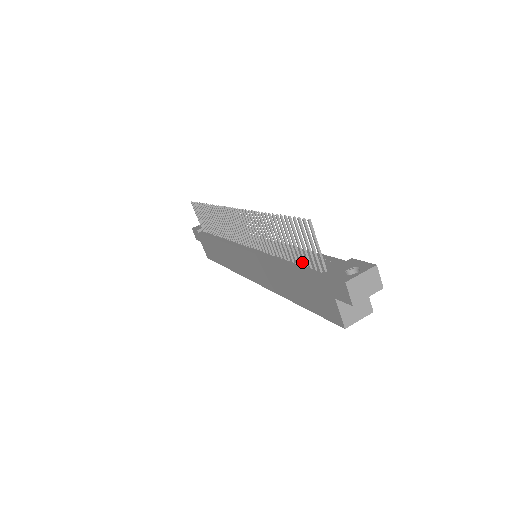
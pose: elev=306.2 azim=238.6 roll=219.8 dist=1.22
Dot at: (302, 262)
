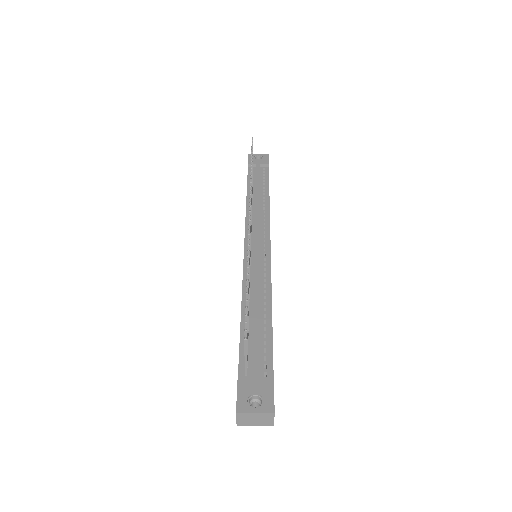
Dot at: (251, 332)
